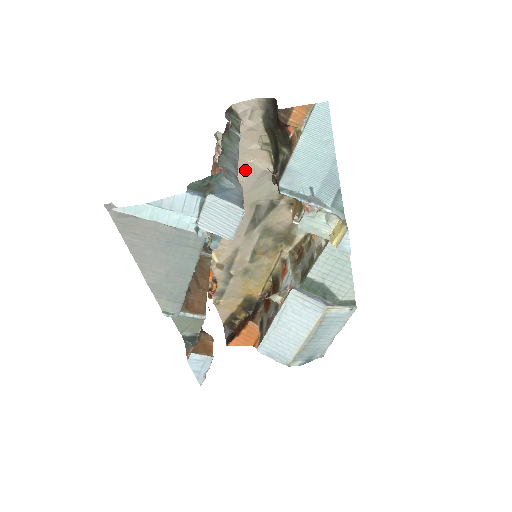
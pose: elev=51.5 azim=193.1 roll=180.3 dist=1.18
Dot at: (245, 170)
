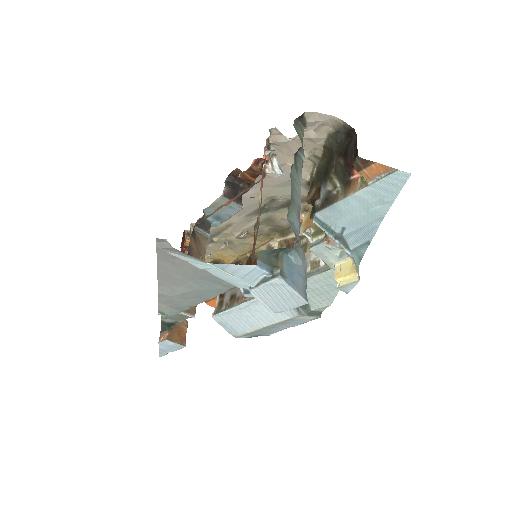
Dot at: occluded
